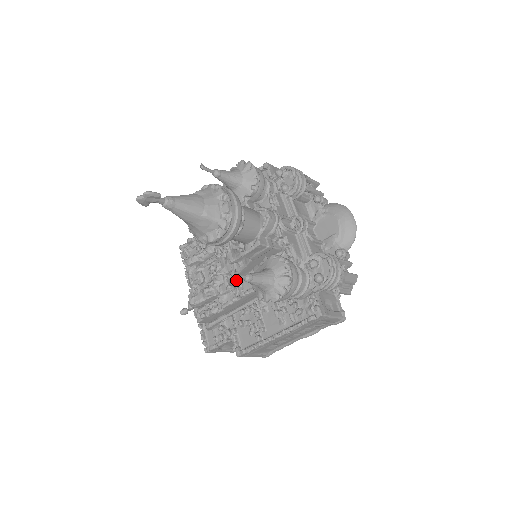
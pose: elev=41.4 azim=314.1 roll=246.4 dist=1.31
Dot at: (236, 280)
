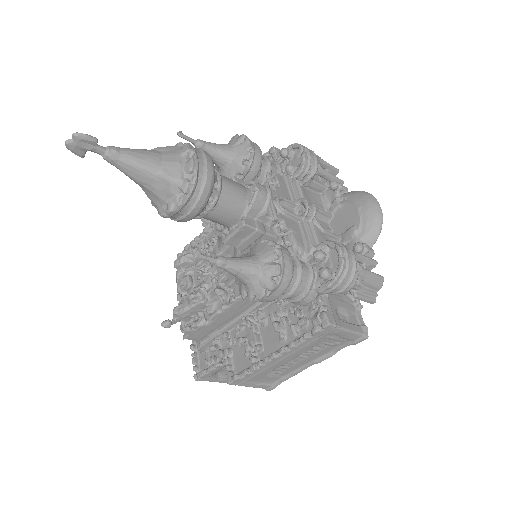
Dot at: (227, 283)
